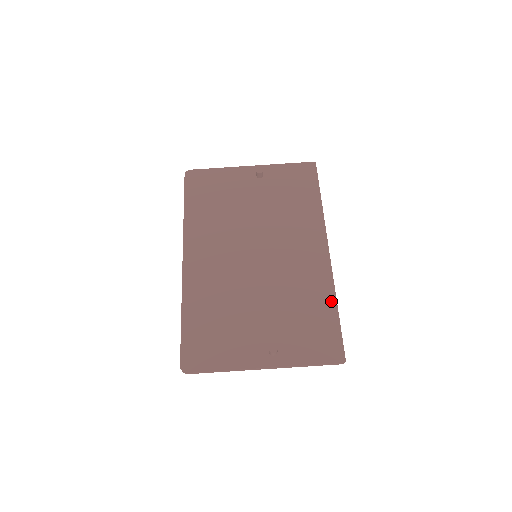
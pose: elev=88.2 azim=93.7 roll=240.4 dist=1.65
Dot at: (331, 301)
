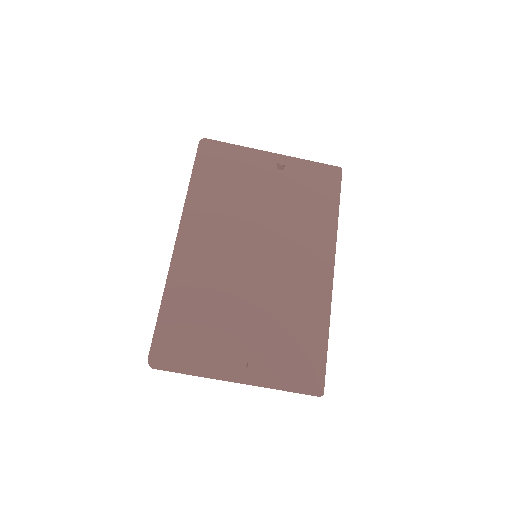
Dot at: (323, 326)
